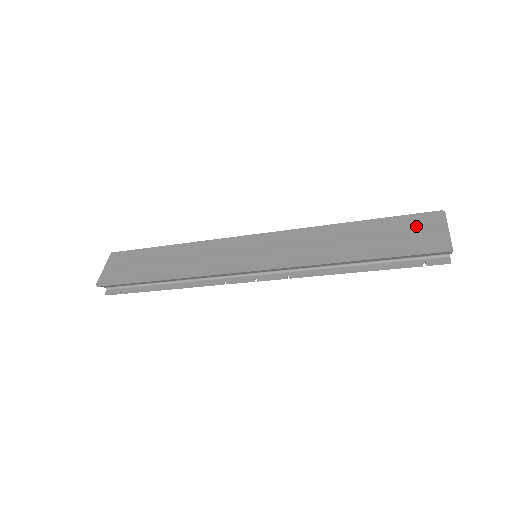
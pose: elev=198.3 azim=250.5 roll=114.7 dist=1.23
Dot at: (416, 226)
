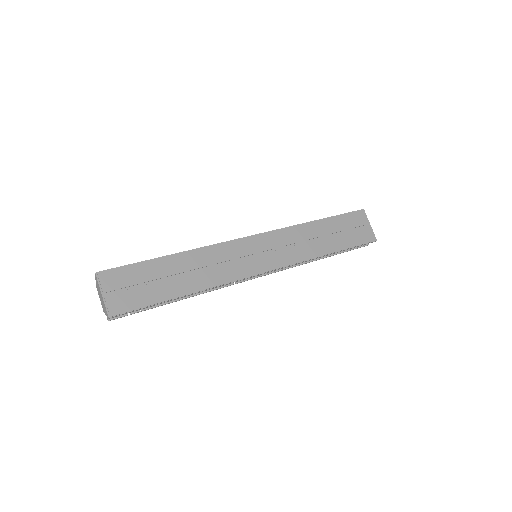
Dot at: (355, 224)
